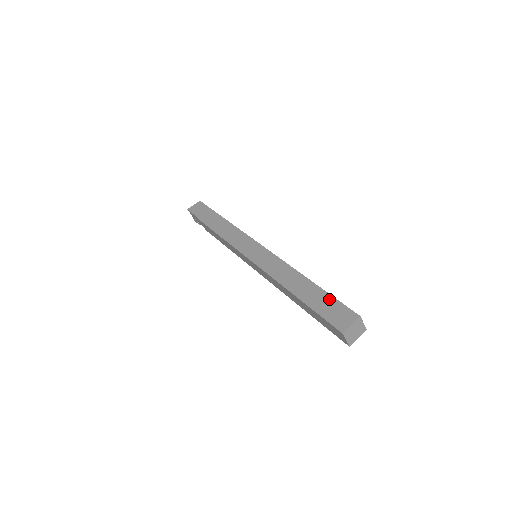
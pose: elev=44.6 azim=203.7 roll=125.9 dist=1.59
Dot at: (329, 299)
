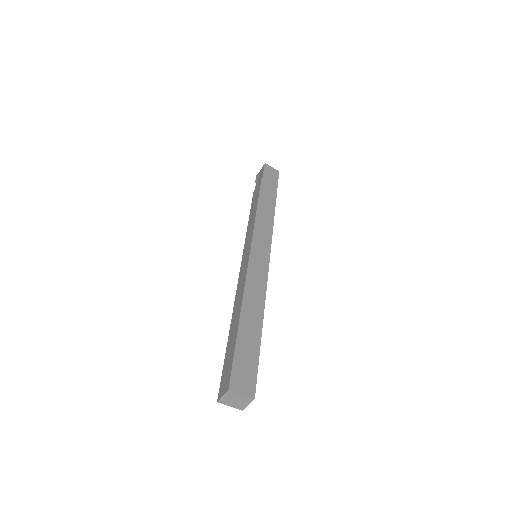
Dot at: (255, 356)
